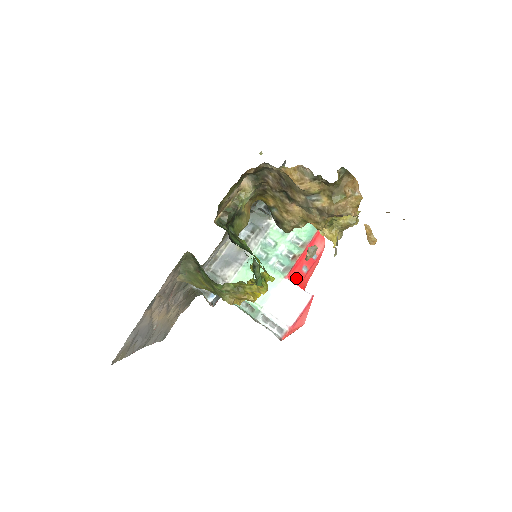
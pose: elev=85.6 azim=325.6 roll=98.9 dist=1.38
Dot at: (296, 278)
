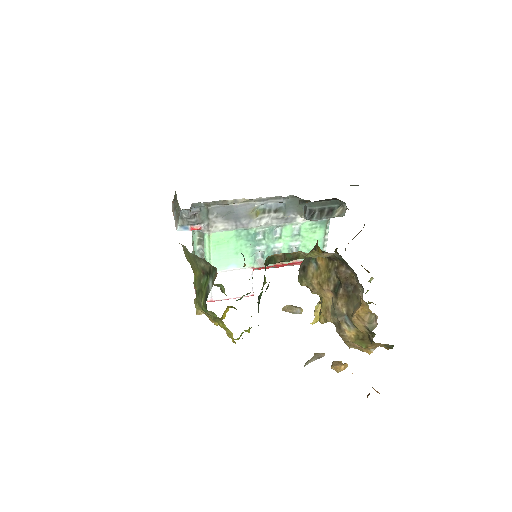
Dot at: occluded
